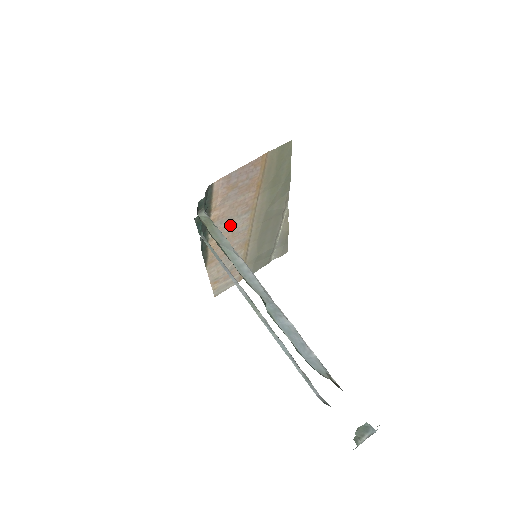
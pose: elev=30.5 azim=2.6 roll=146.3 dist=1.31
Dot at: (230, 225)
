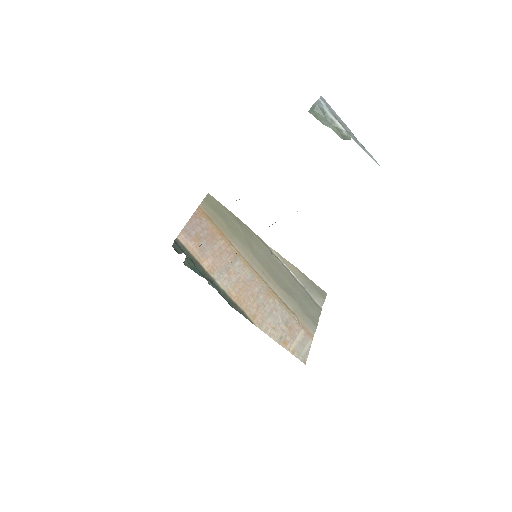
Dot at: (233, 275)
